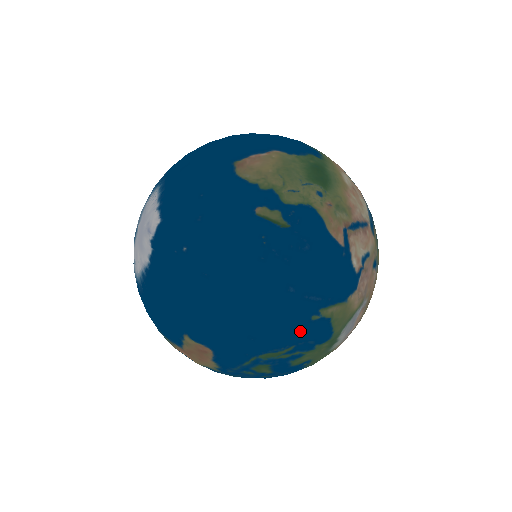
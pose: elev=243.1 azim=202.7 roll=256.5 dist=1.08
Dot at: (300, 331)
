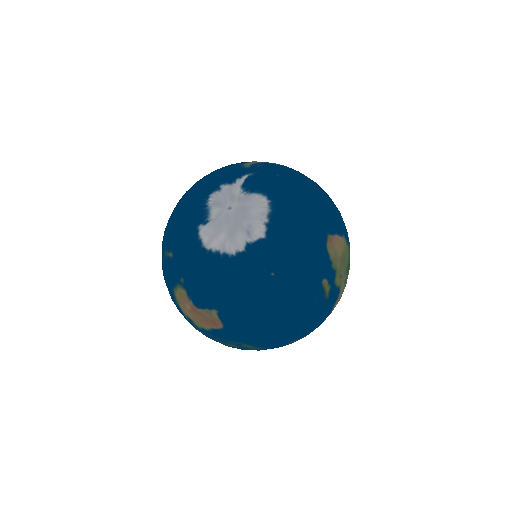
Dot at: (278, 345)
